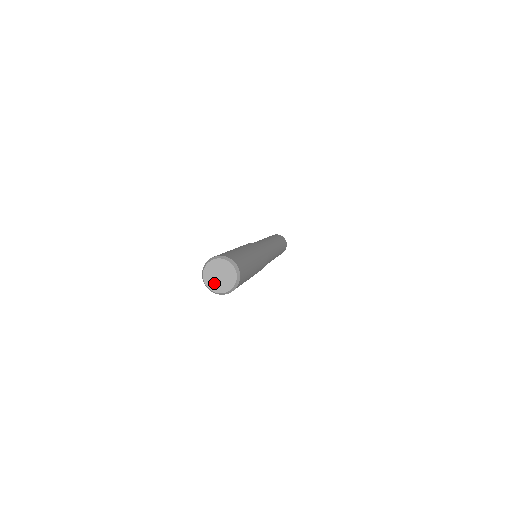
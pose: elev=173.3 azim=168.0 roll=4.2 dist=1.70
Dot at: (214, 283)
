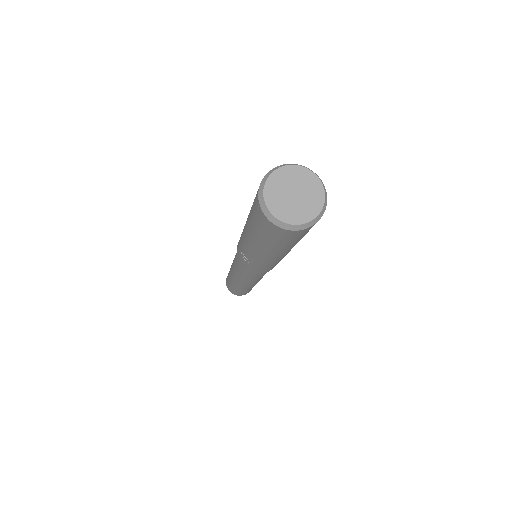
Dot at: (278, 194)
